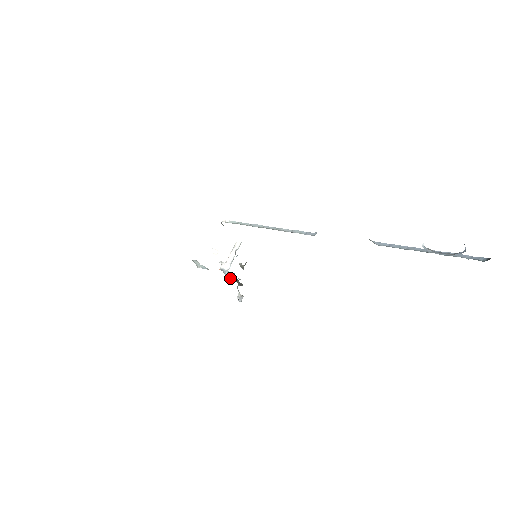
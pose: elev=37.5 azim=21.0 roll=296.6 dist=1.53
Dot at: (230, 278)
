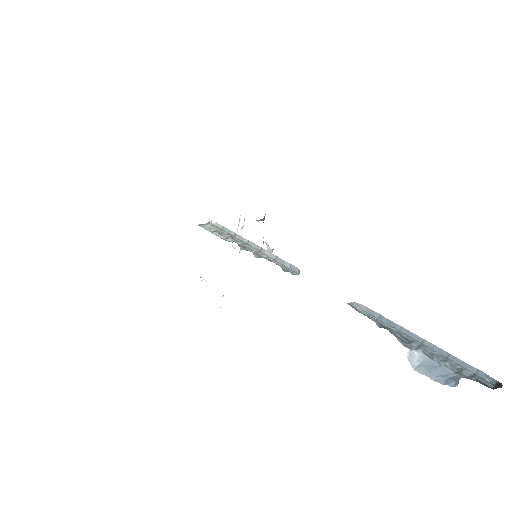
Dot at: occluded
